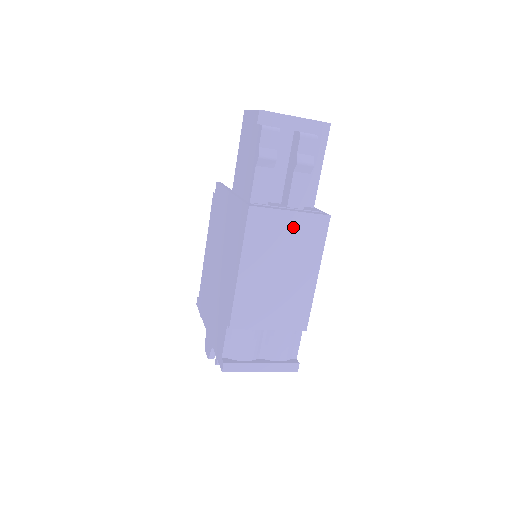
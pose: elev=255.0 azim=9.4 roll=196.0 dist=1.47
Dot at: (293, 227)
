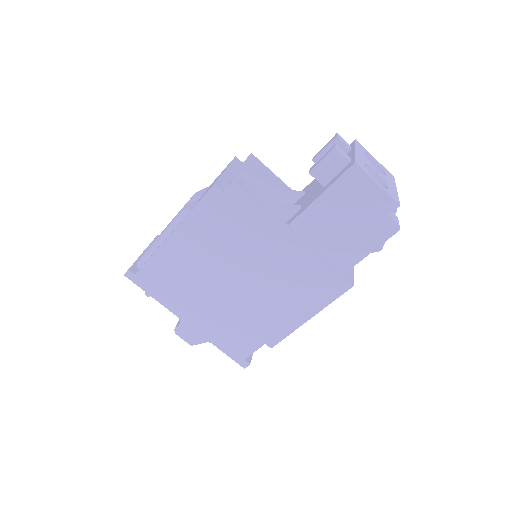
Dot at: occluded
